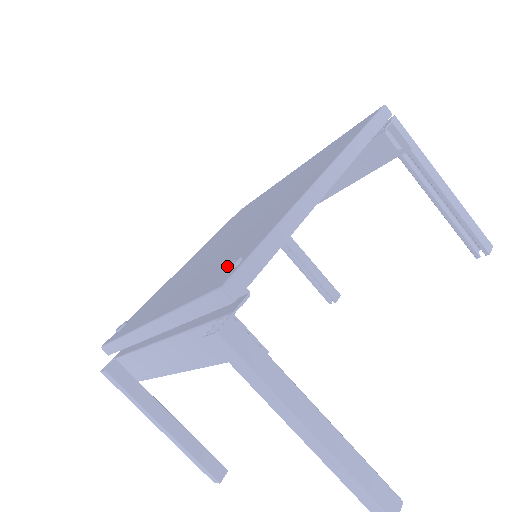
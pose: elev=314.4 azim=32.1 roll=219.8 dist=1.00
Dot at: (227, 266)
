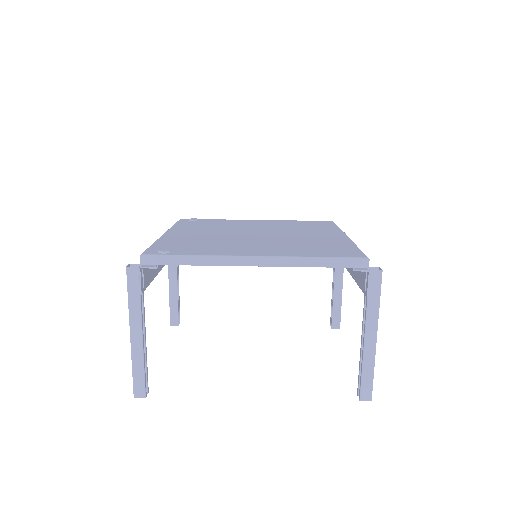
Dot at: (164, 249)
